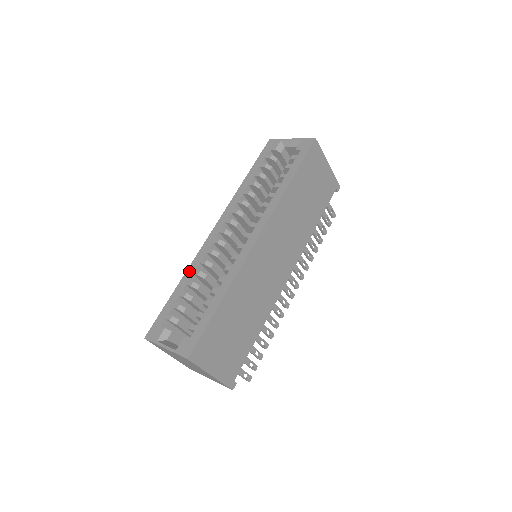
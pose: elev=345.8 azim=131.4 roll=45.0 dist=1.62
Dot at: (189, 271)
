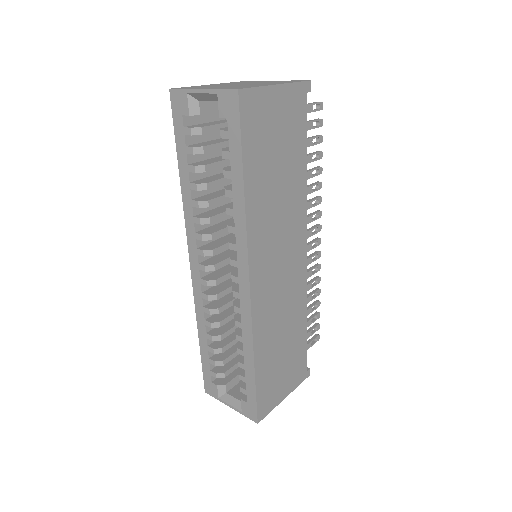
Dot at: (199, 322)
